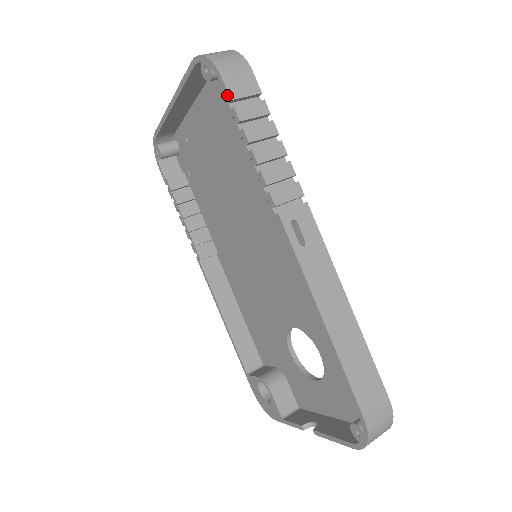
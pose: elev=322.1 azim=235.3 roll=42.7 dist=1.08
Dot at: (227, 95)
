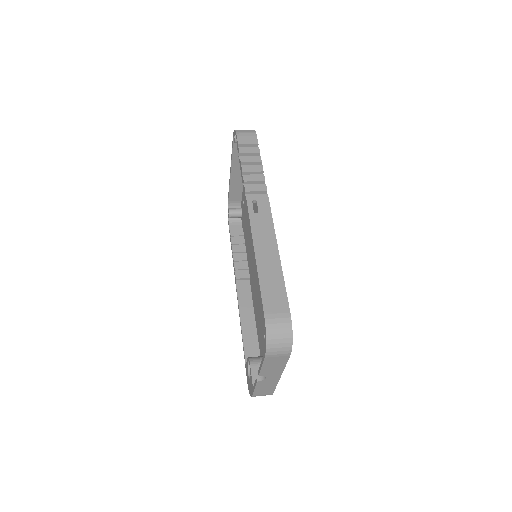
Dot at: (237, 143)
